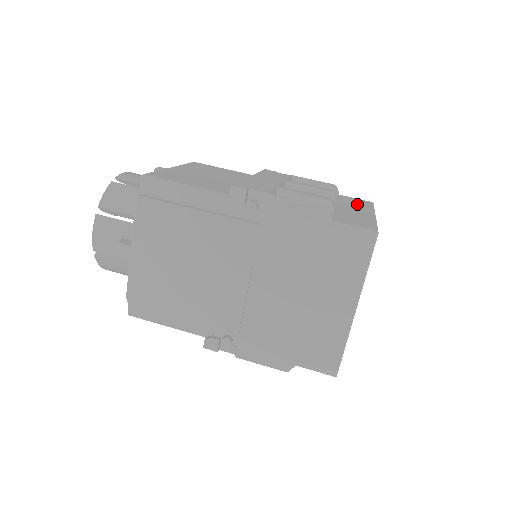
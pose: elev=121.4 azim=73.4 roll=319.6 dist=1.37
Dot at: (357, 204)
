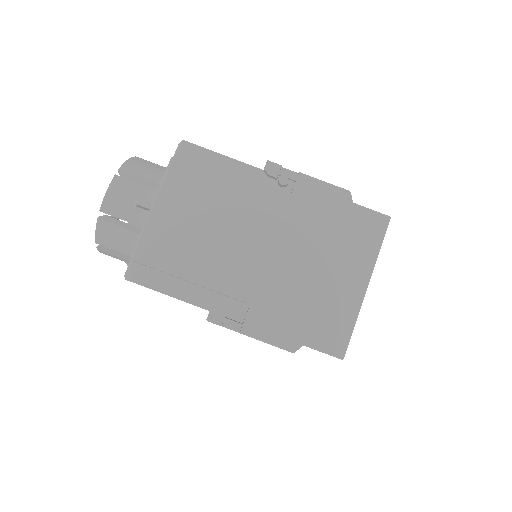
Dot at: occluded
